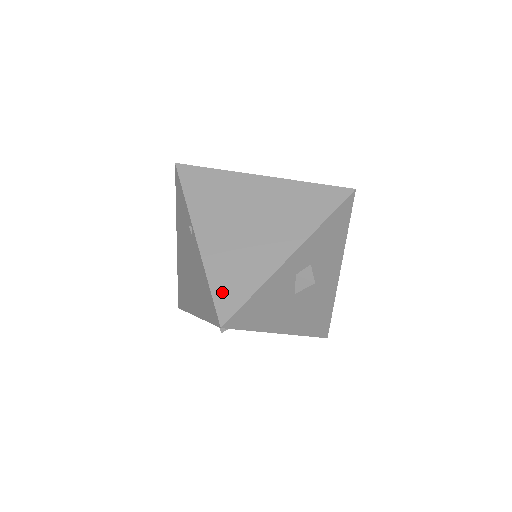
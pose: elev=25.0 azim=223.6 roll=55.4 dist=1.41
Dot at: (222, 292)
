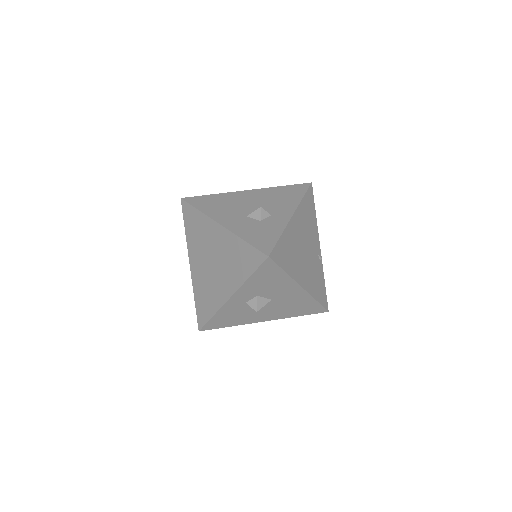
Dot at: (199, 309)
